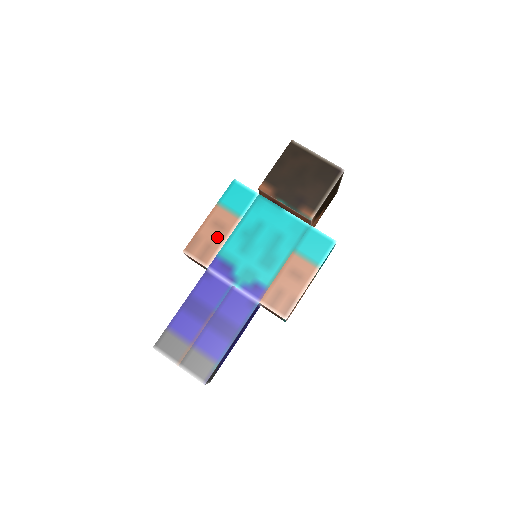
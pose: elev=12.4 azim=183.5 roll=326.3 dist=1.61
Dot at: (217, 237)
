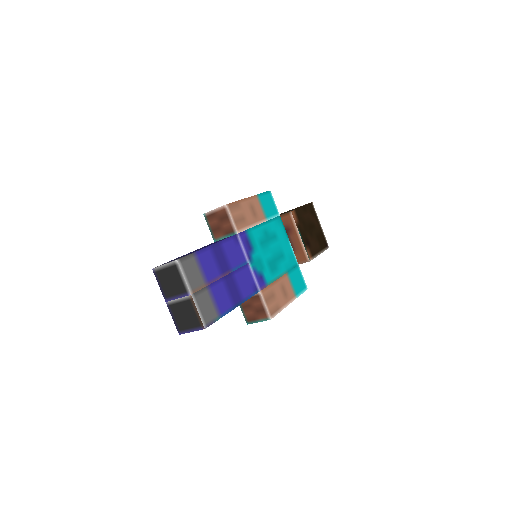
Dot at: (250, 218)
